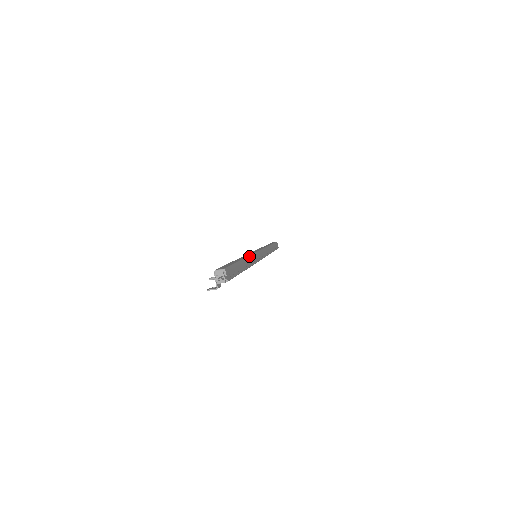
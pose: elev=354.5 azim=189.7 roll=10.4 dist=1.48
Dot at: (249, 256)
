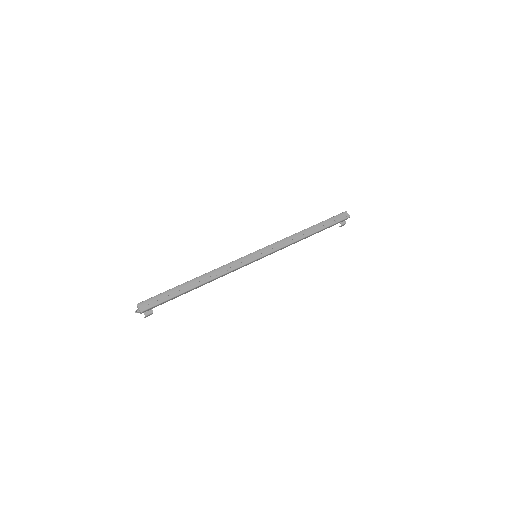
Dot at: (216, 269)
